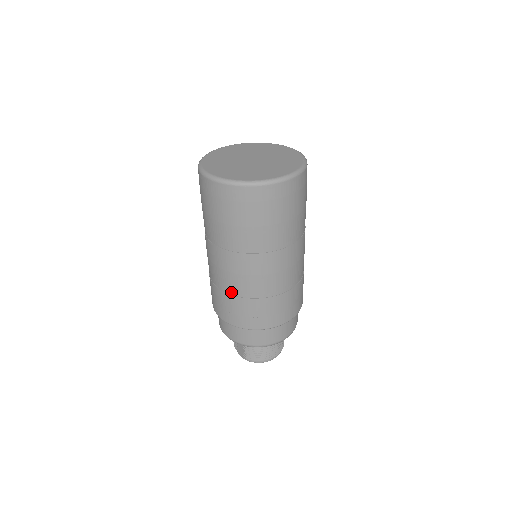
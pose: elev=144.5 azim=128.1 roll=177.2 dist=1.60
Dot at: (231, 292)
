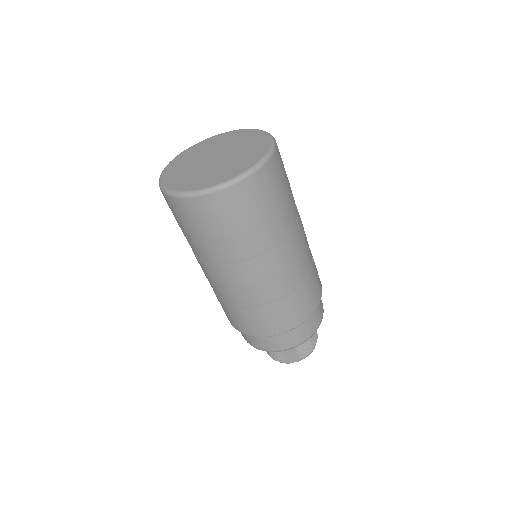
Dot at: (281, 295)
